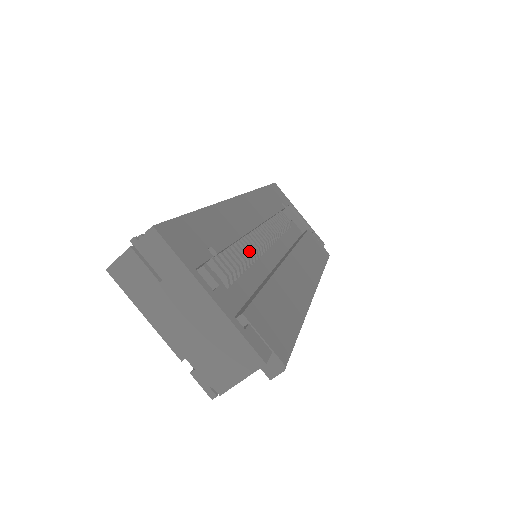
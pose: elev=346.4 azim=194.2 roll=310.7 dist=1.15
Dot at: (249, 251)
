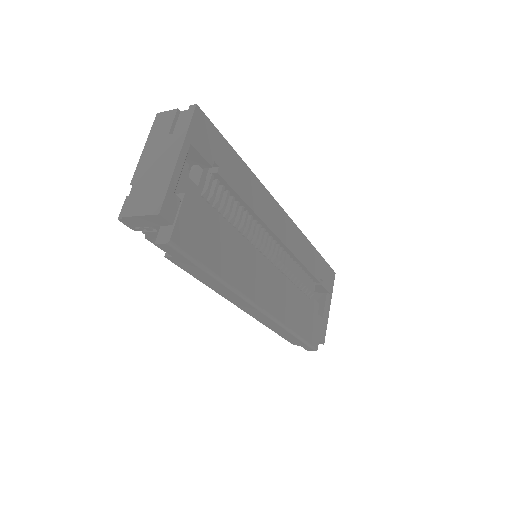
Dot at: (247, 226)
